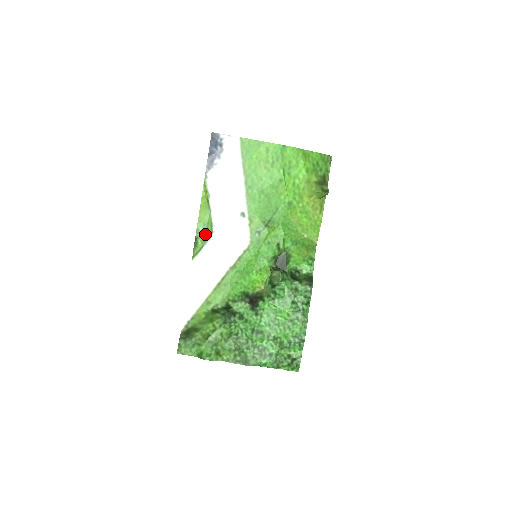
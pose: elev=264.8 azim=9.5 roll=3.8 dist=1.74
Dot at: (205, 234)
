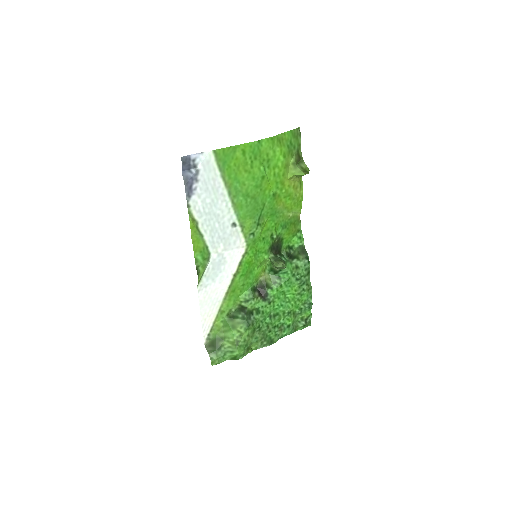
Dot at: (204, 260)
